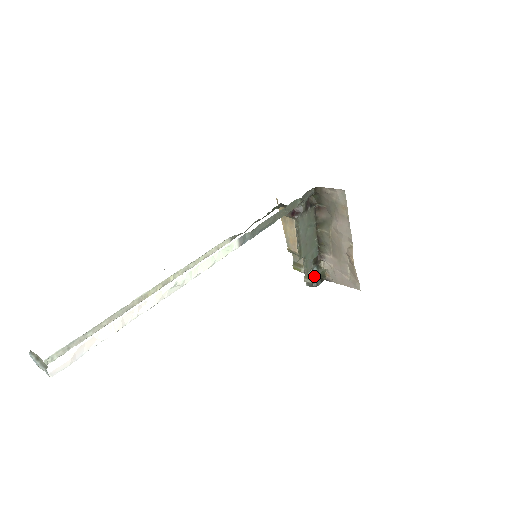
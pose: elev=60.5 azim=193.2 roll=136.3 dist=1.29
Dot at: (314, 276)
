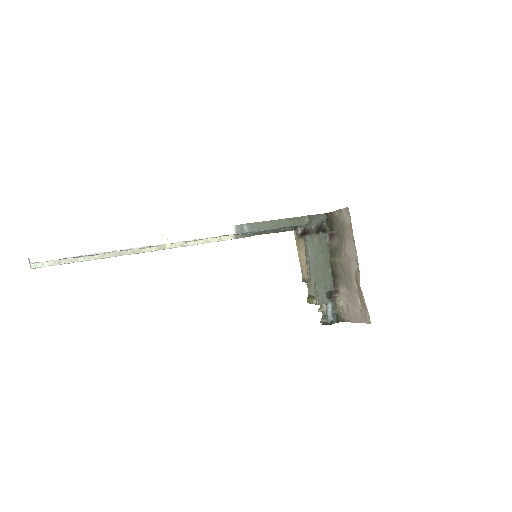
Dot at: (328, 313)
